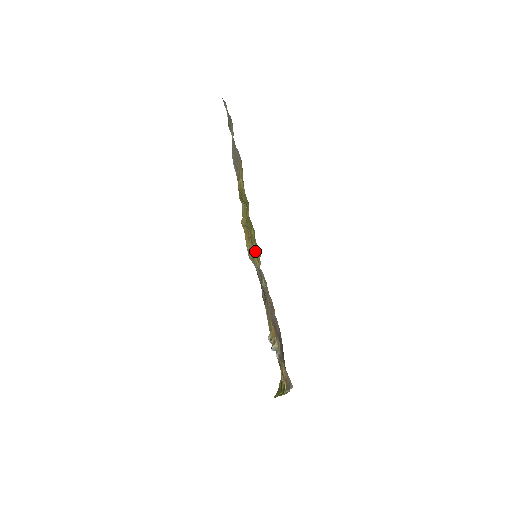
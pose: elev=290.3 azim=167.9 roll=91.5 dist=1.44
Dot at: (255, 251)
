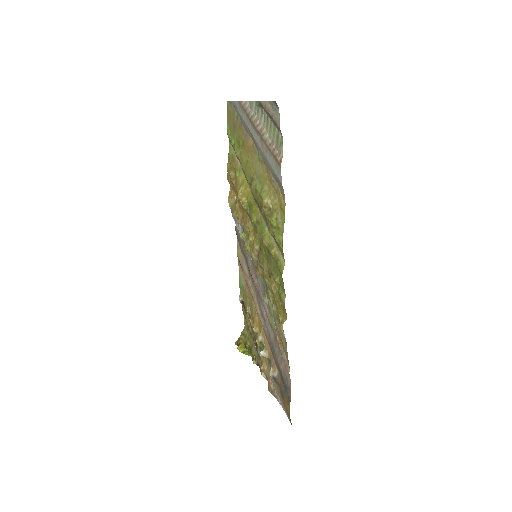
Dot at: (275, 298)
